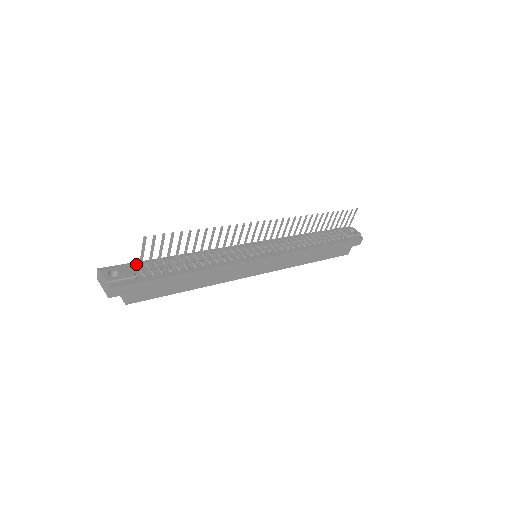
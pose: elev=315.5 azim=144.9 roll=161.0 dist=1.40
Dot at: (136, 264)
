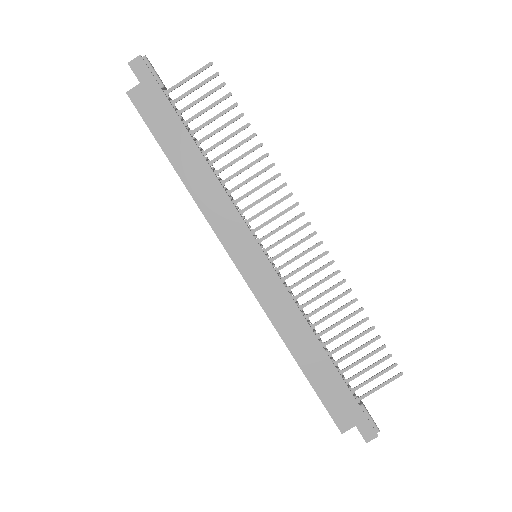
Dot at: occluded
